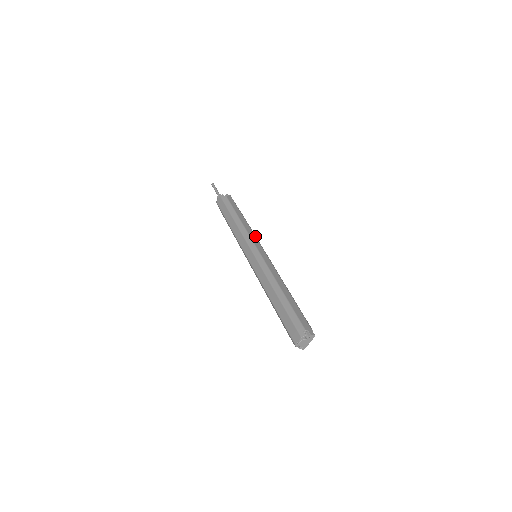
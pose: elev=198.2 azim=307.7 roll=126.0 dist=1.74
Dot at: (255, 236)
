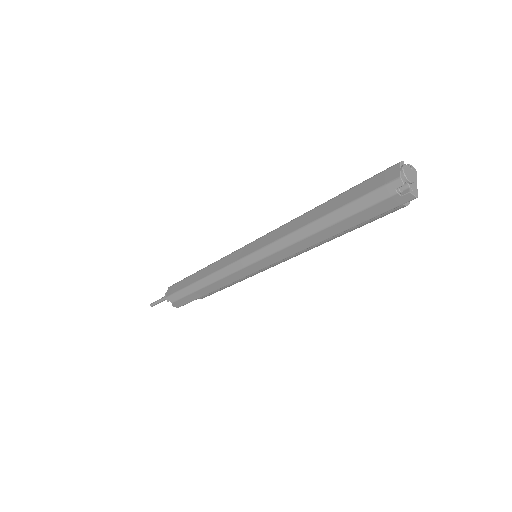
Dot at: occluded
